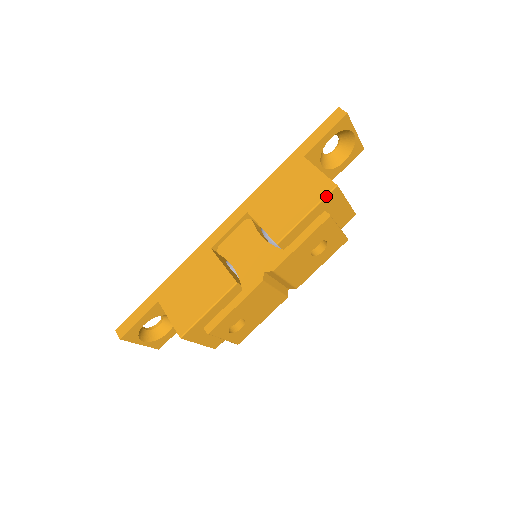
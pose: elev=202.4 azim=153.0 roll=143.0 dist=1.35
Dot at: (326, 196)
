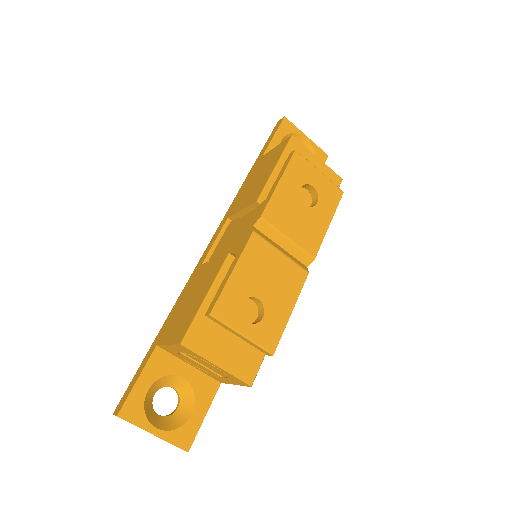
Dot at: (286, 147)
